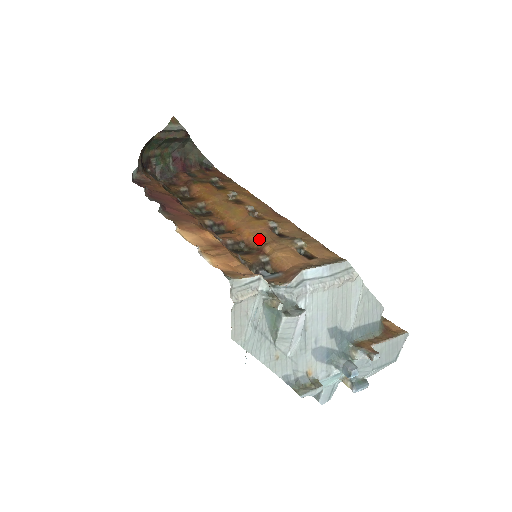
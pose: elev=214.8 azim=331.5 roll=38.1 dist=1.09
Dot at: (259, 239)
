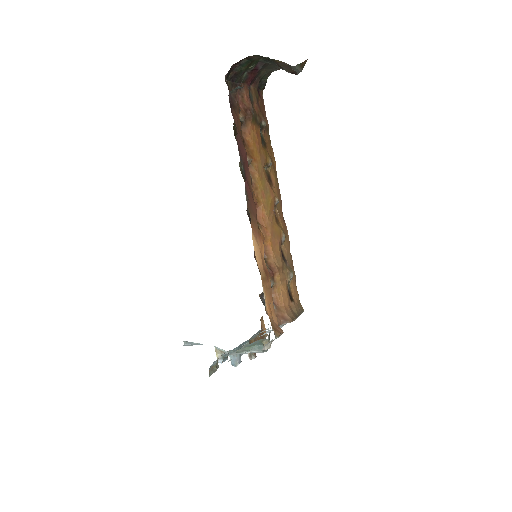
Dot at: (275, 256)
